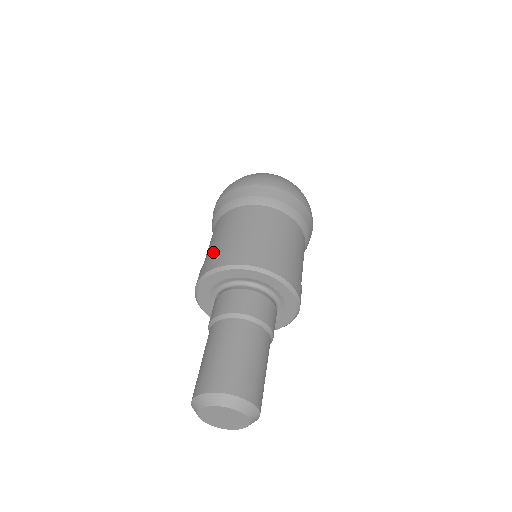
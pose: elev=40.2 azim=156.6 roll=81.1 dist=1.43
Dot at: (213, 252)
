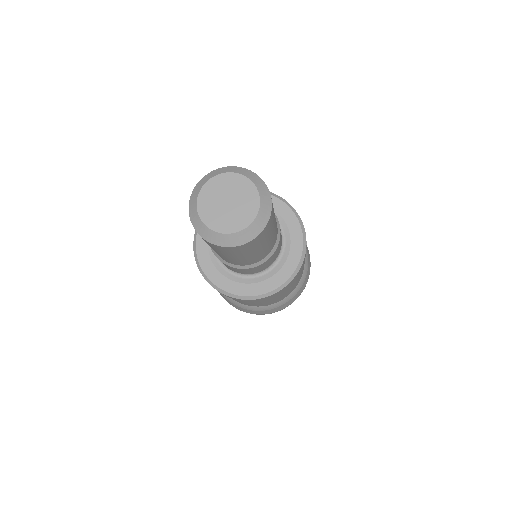
Dot at: occluded
